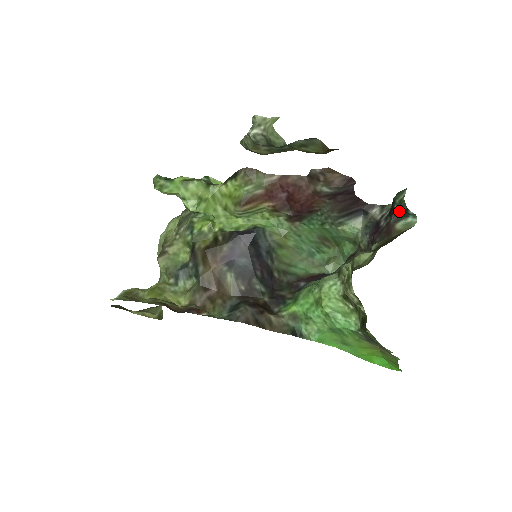
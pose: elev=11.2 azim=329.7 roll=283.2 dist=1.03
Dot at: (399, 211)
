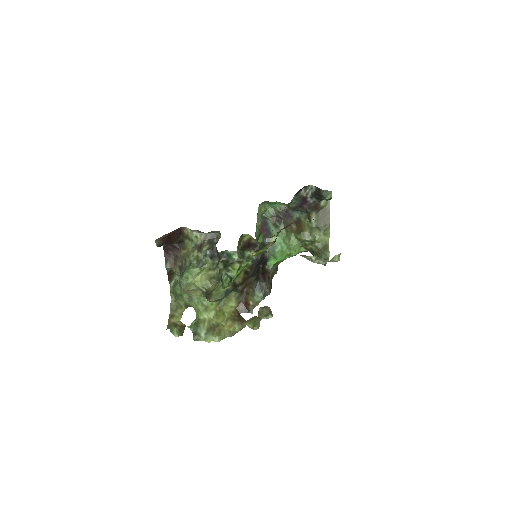
Dot at: (325, 199)
